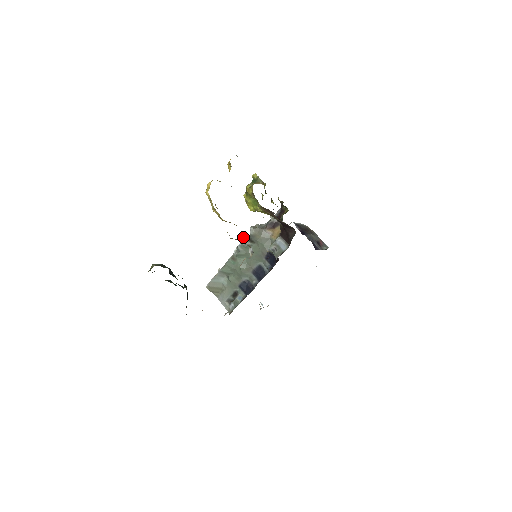
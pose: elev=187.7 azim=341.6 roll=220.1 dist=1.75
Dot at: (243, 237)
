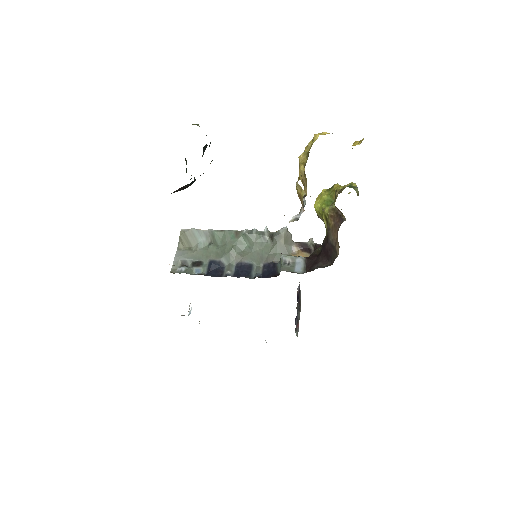
Dot at: occluded
